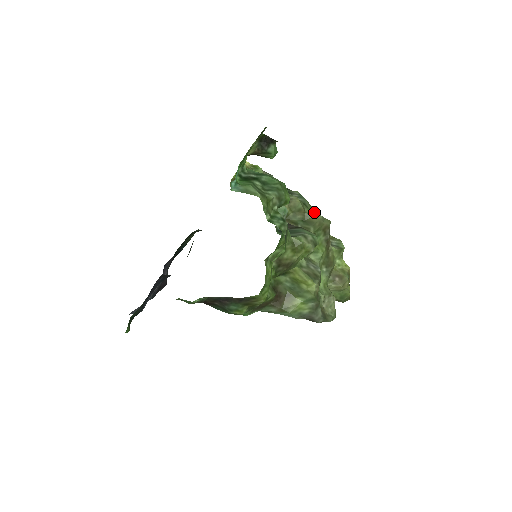
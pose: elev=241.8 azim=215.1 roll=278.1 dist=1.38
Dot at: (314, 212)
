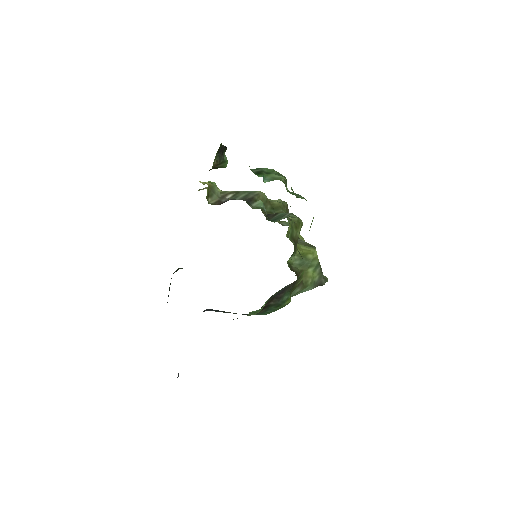
Dot at: (273, 200)
